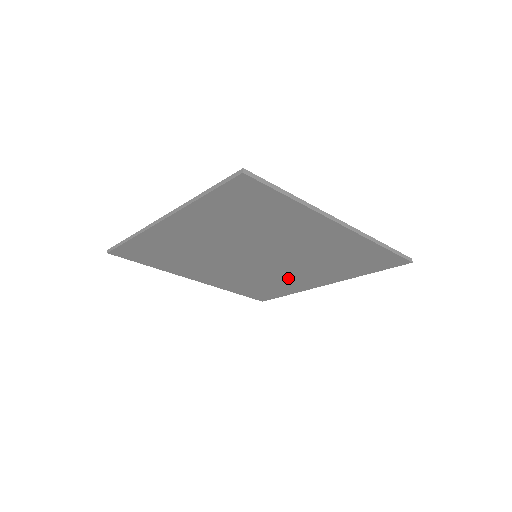
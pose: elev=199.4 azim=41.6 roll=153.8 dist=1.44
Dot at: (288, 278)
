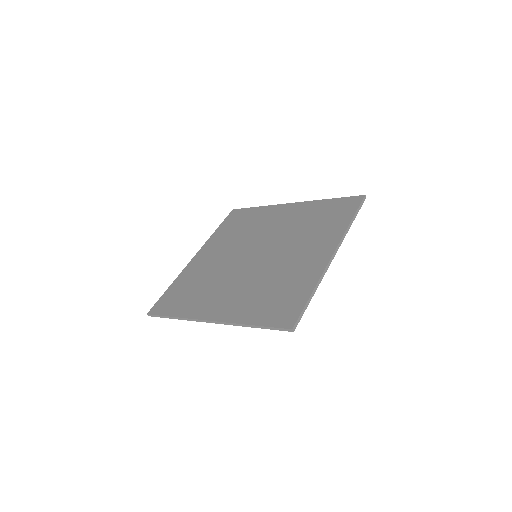
Dot at: occluded
